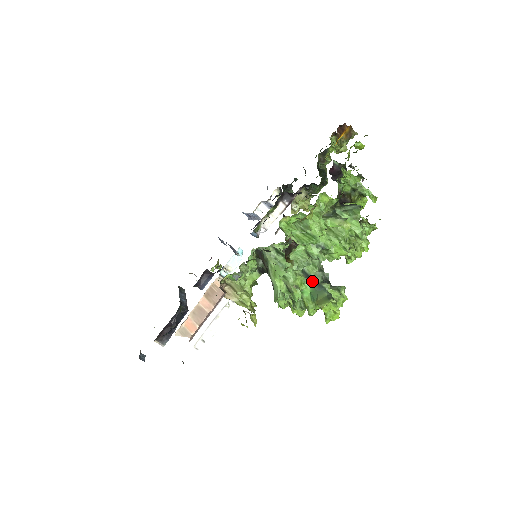
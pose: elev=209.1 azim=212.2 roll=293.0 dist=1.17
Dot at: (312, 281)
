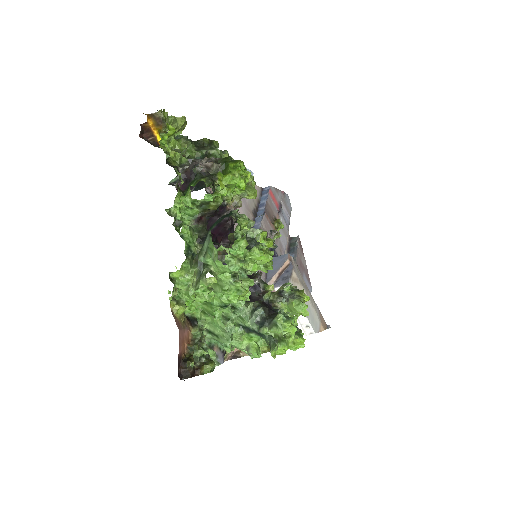
Dot at: (253, 332)
